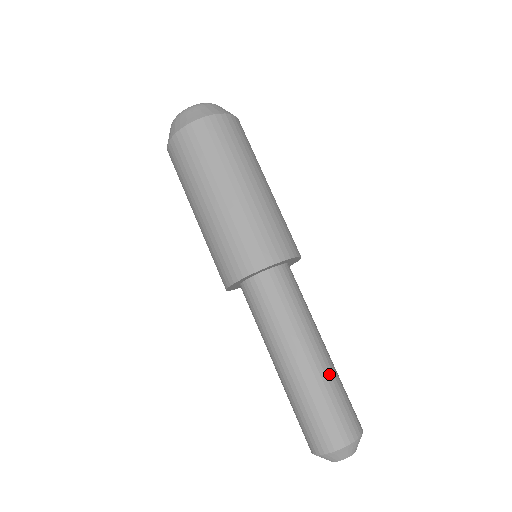
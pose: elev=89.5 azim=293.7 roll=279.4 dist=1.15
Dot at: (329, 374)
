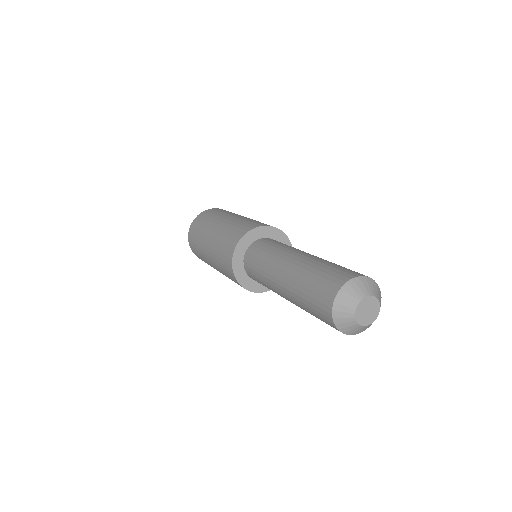
Dot at: (323, 260)
